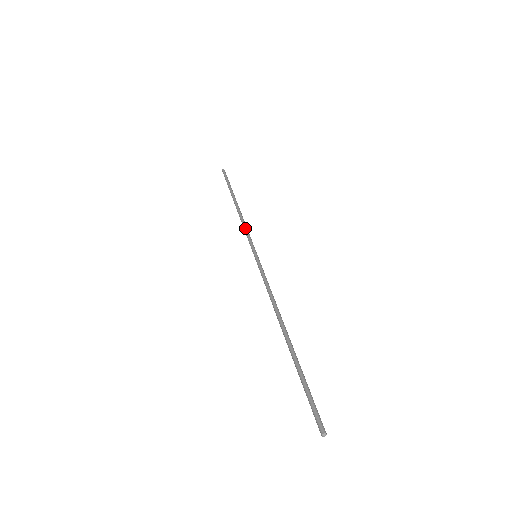
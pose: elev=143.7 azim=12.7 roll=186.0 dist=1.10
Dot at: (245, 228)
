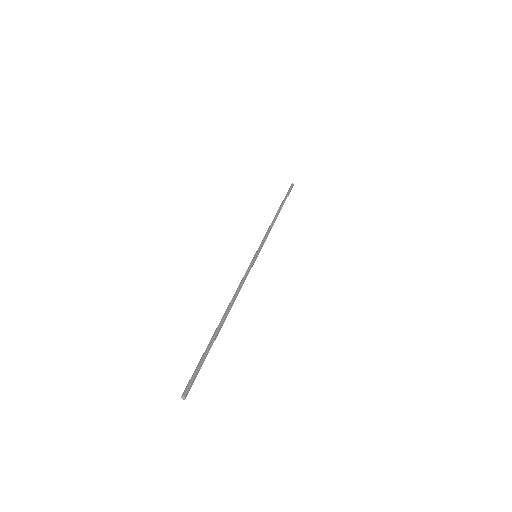
Dot at: occluded
